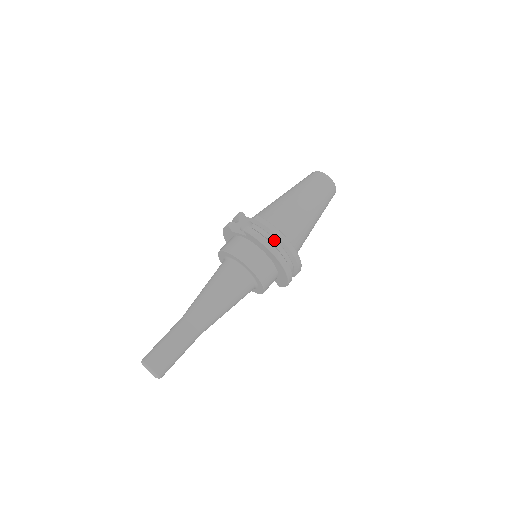
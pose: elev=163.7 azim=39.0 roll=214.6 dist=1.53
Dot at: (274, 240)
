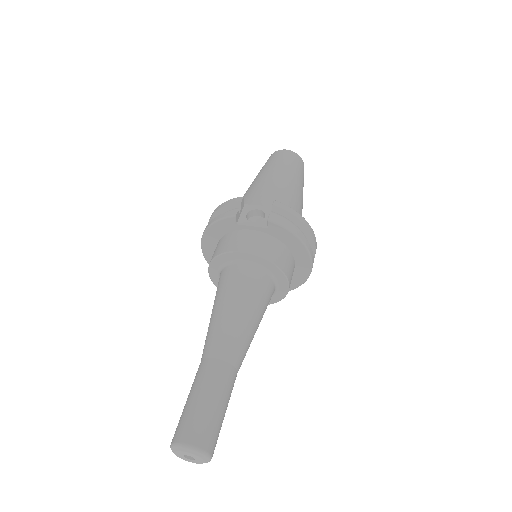
Dot at: occluded
